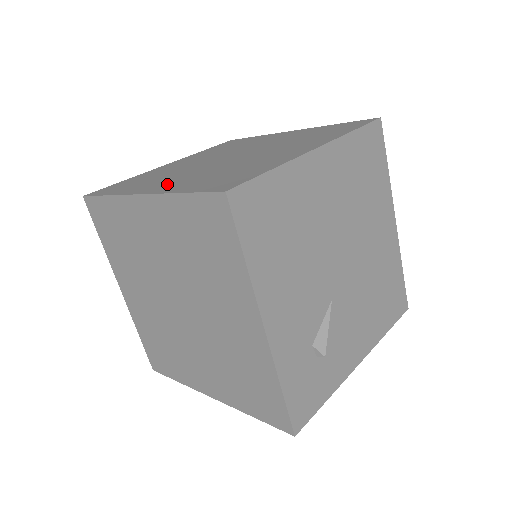
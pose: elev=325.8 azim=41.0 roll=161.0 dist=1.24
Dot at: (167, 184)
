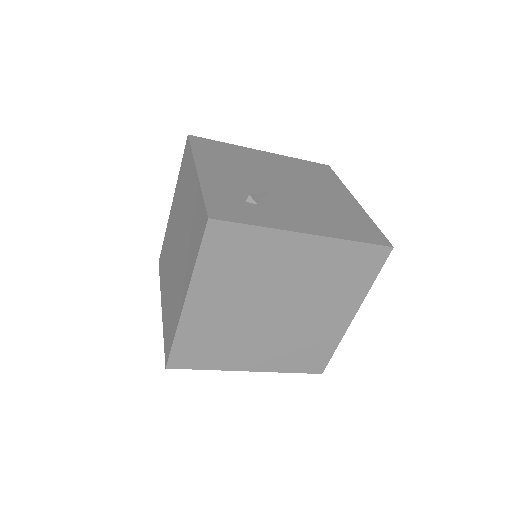
Dot at: occluded
